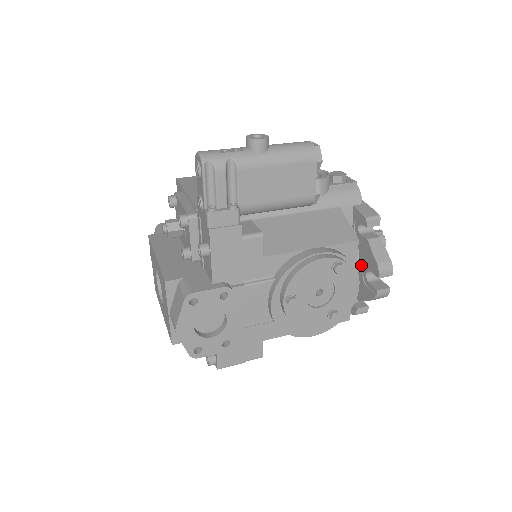
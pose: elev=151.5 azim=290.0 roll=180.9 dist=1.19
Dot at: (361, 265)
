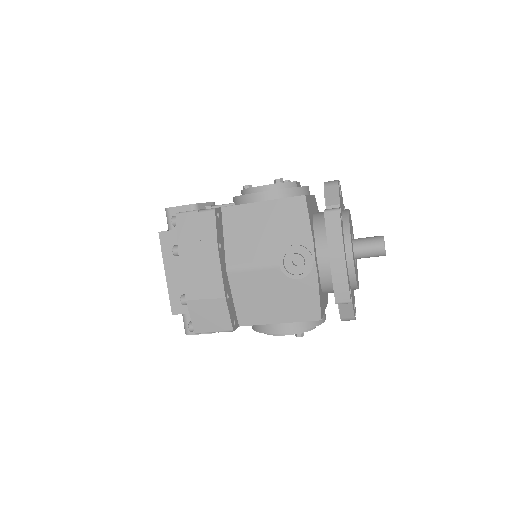
Dot at: occluded
